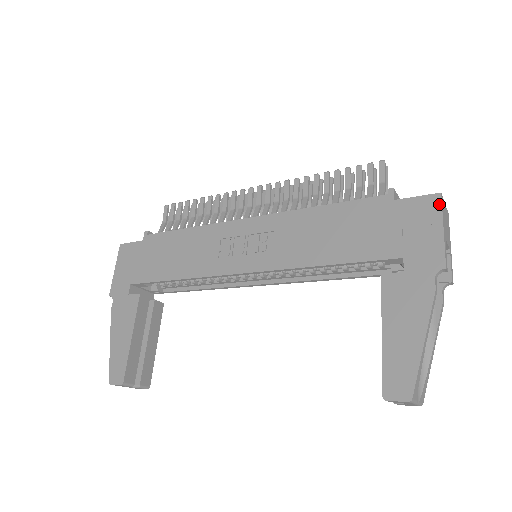
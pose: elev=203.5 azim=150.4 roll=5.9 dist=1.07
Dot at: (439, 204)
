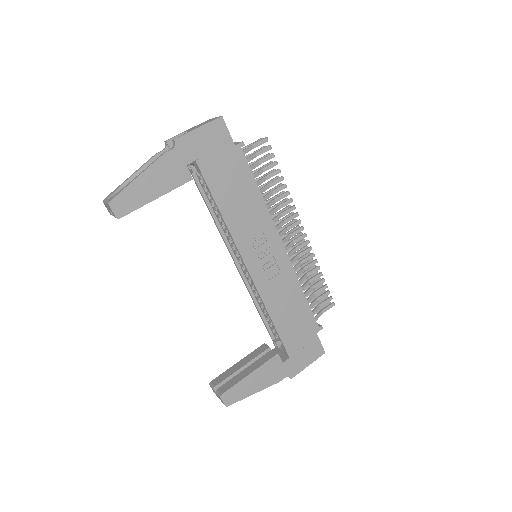
Dot at: (320, 356)
